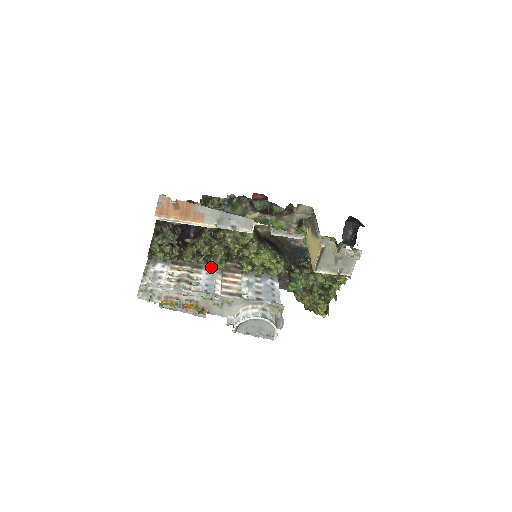
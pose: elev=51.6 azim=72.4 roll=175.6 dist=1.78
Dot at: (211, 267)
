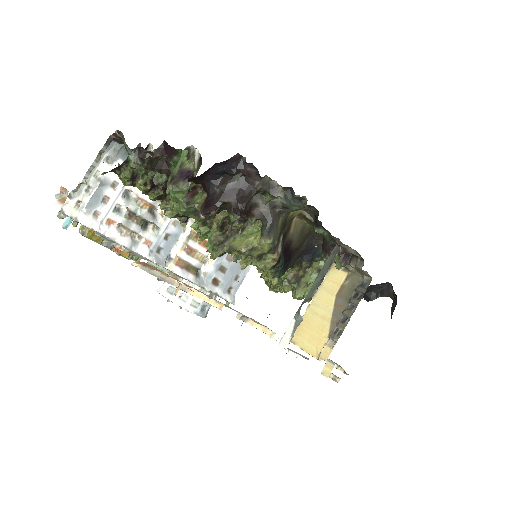
Dot at: occluded
